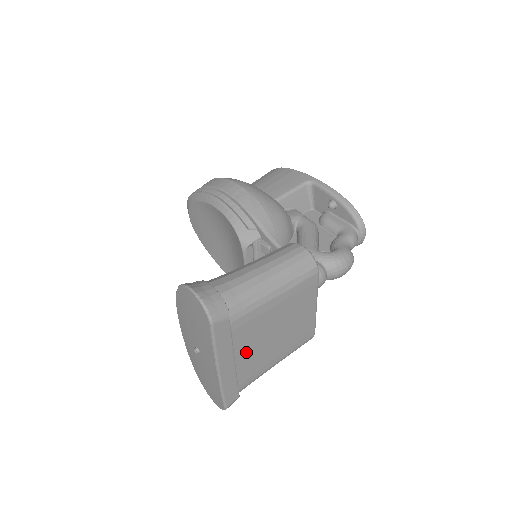
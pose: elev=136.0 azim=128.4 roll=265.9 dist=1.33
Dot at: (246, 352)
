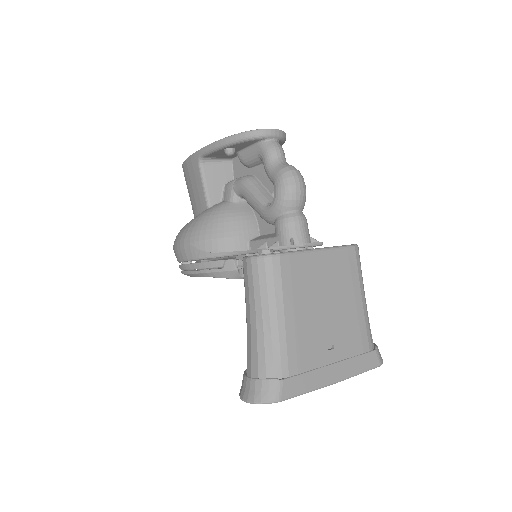
Dot at: (331, 346)
